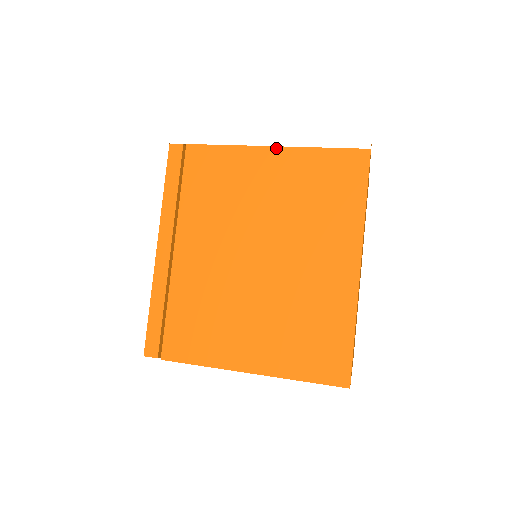
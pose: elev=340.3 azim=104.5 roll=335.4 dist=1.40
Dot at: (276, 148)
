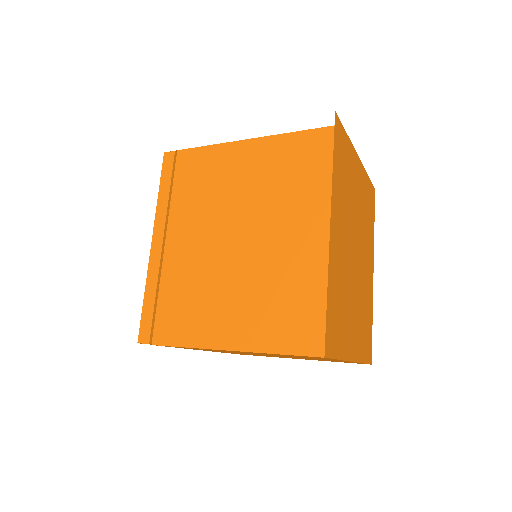
Dot at: (251, 140)
